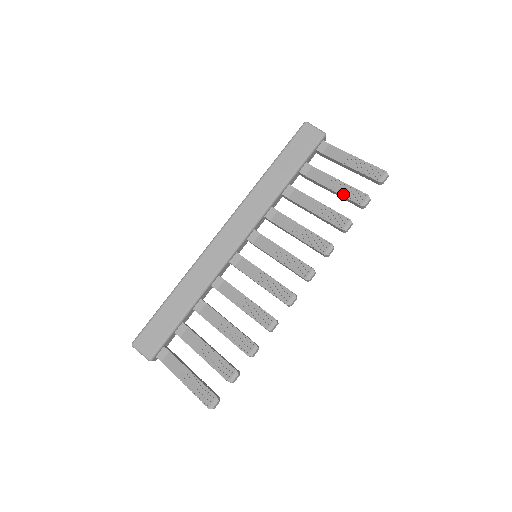
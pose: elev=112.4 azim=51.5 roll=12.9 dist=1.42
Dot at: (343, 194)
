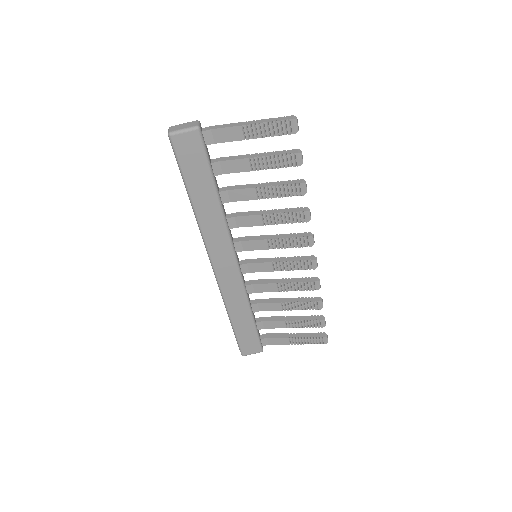
Dot at: (274, 167)
